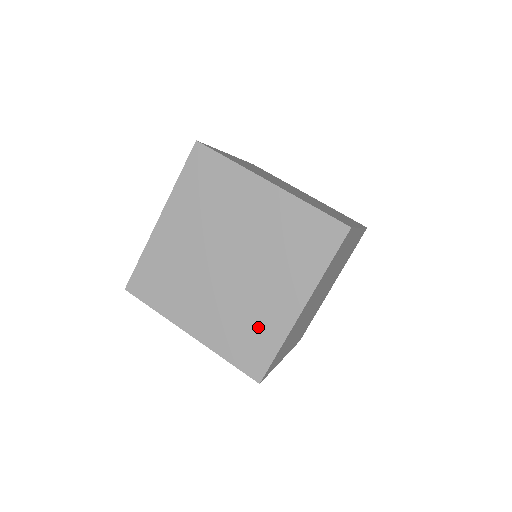
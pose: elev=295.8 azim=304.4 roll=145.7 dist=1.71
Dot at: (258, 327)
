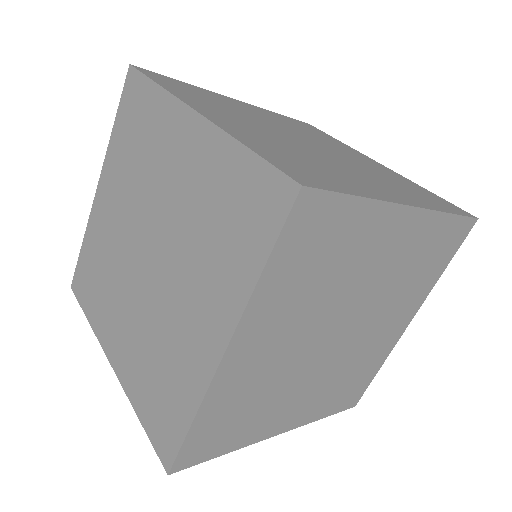
Dot at: (171, 373)
